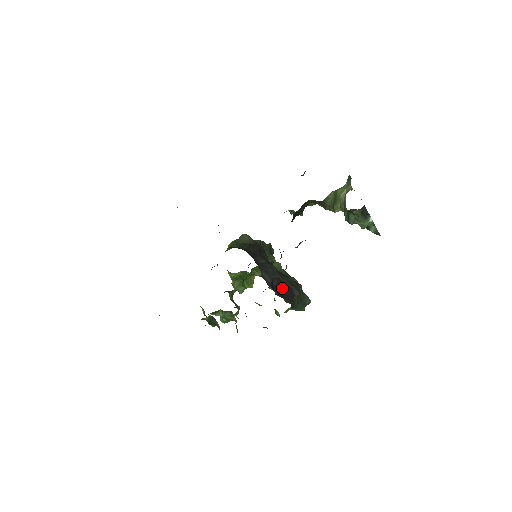
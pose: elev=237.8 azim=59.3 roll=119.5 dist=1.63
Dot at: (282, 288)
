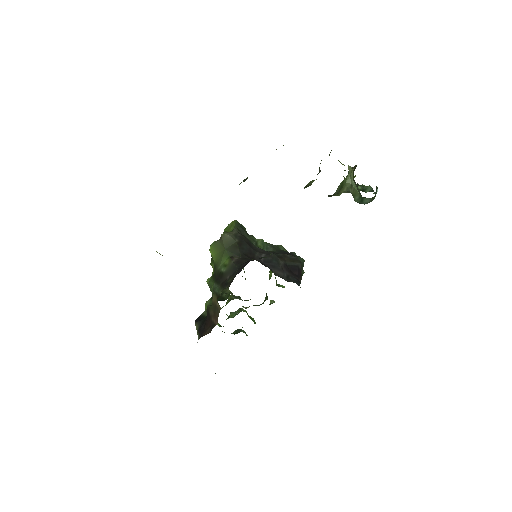
Dot at: (291, 272)
